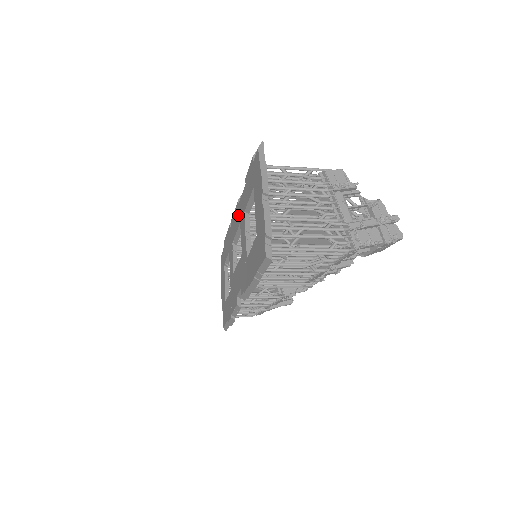
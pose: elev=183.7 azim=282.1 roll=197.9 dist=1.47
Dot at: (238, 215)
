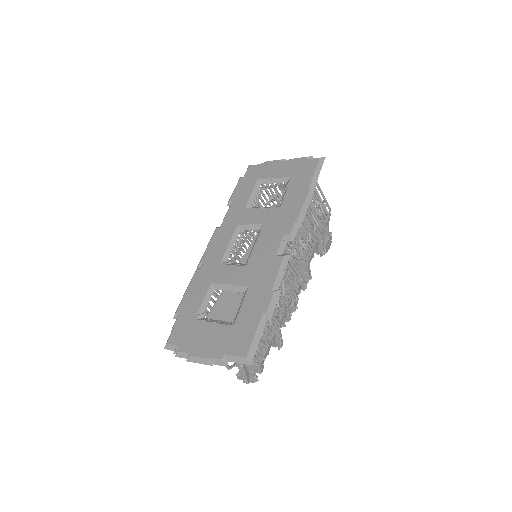
Dot at: (226, 230)
